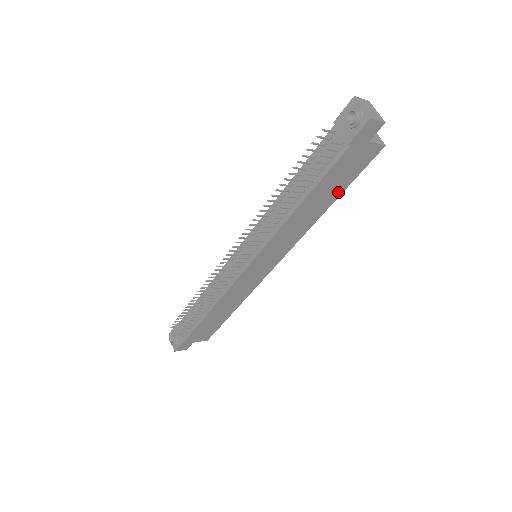
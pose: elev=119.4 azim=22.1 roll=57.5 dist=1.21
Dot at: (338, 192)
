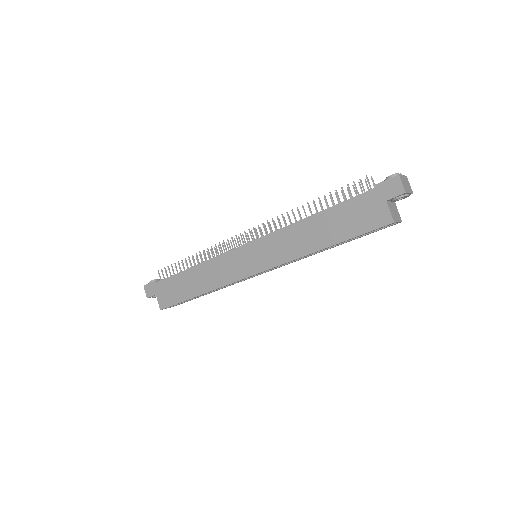
Dot at: (340, 237)
